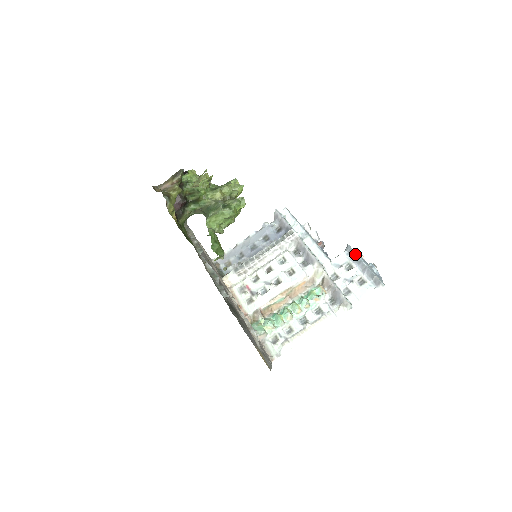
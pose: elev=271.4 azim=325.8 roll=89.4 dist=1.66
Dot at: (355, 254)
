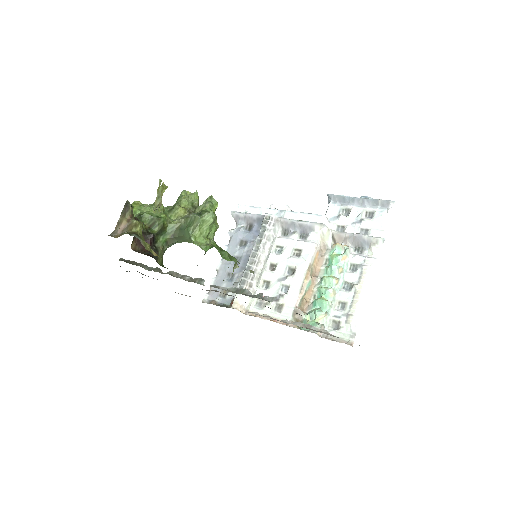
Dot at: (343, 197)
